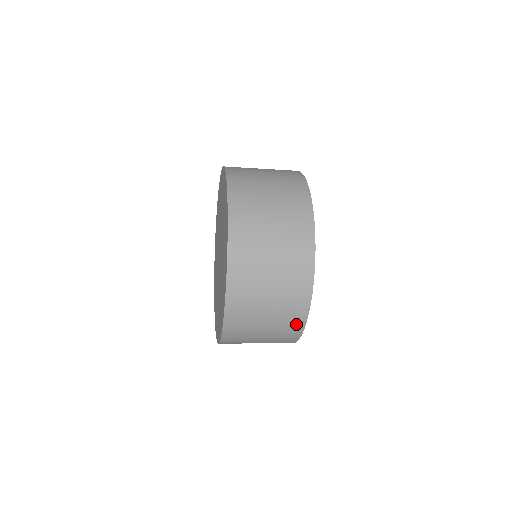
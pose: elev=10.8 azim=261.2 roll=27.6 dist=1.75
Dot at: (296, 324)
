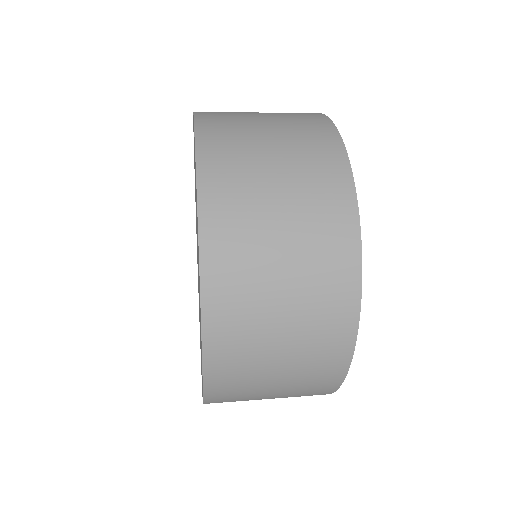
Dot at: occluded
